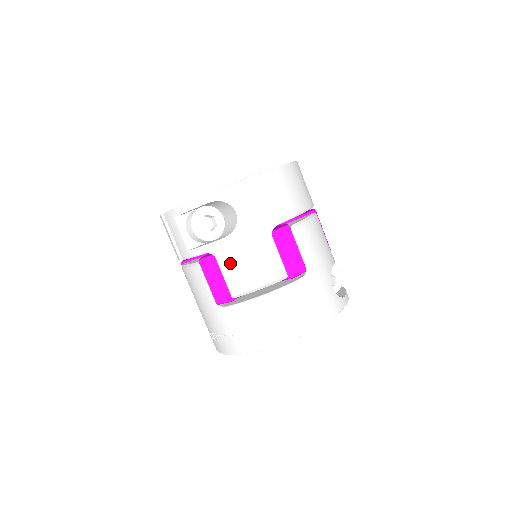
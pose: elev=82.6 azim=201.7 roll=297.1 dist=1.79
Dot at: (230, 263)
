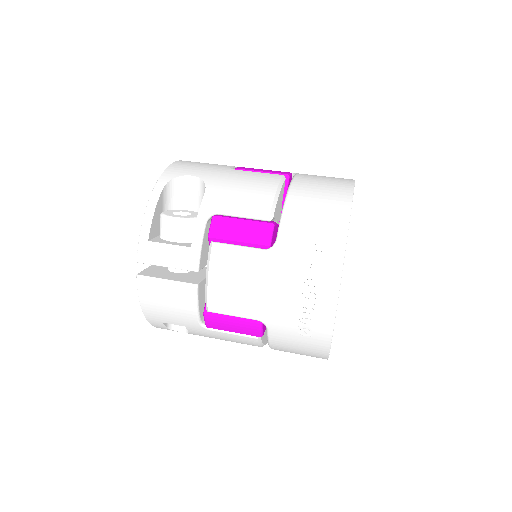
Dot at: (233, 200)
